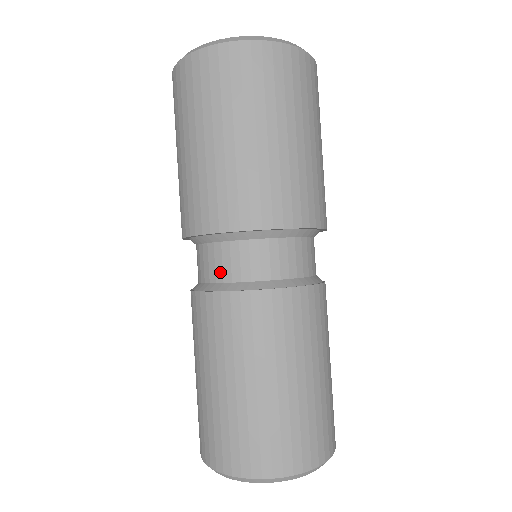
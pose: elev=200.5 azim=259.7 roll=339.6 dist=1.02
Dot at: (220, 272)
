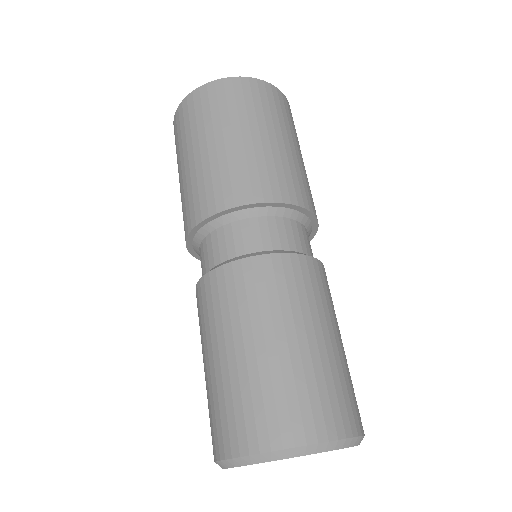
Dot at: (204, 266)
